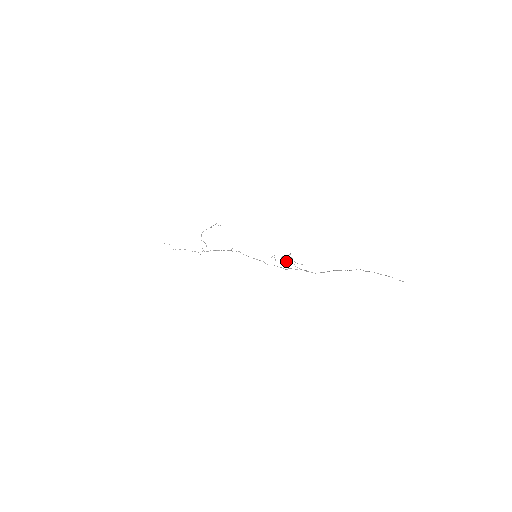
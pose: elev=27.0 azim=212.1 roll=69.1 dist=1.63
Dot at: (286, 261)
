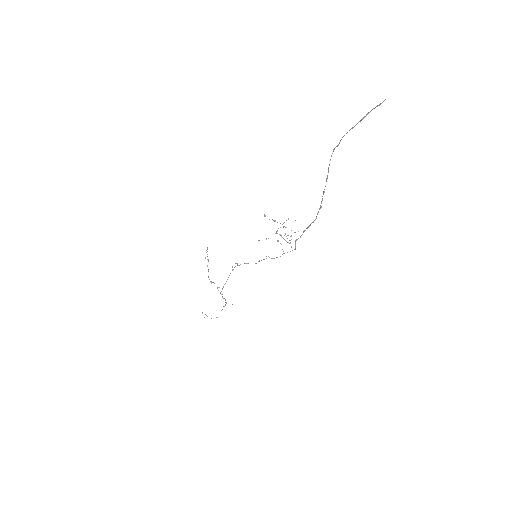
Dot at: (276, 232)
